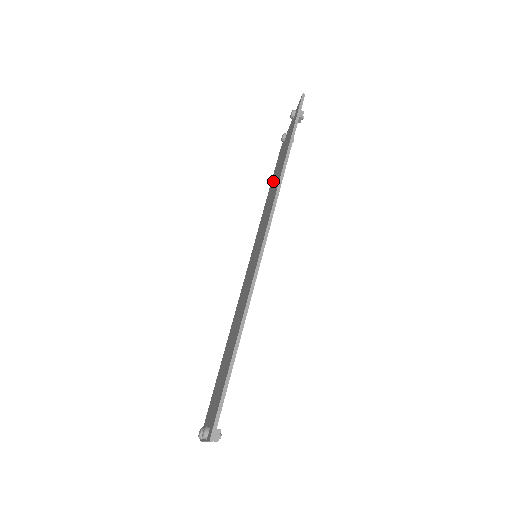
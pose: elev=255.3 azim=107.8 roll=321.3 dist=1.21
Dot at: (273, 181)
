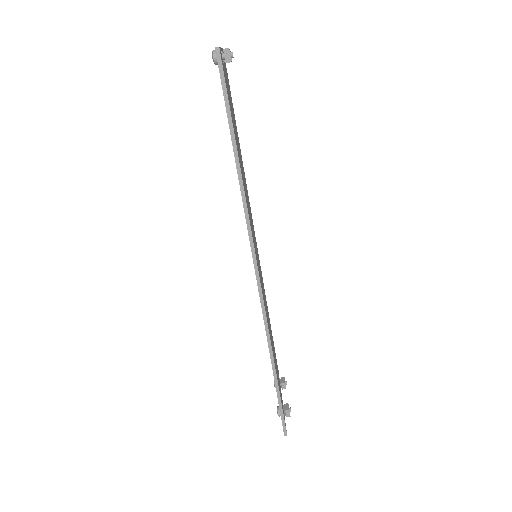
Dot at: occluded
